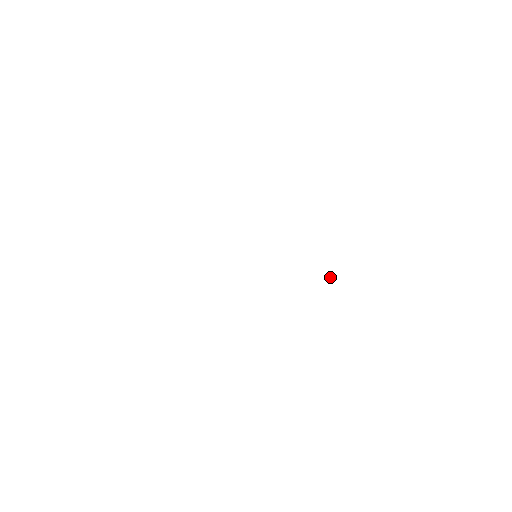
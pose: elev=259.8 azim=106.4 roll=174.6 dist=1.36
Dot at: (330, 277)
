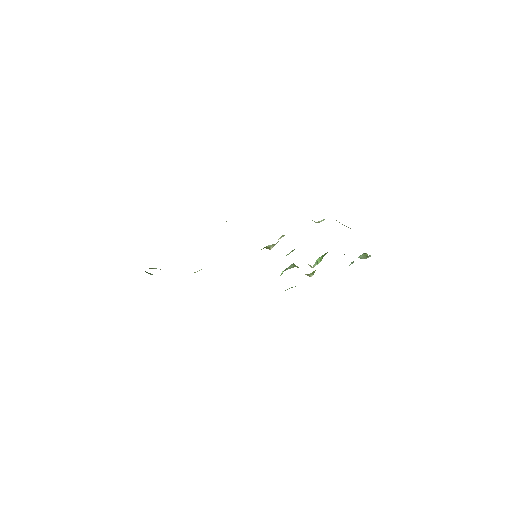
Dot at: (317, 261)
